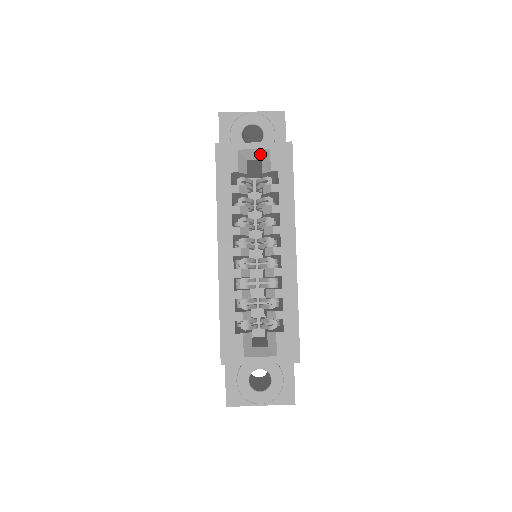
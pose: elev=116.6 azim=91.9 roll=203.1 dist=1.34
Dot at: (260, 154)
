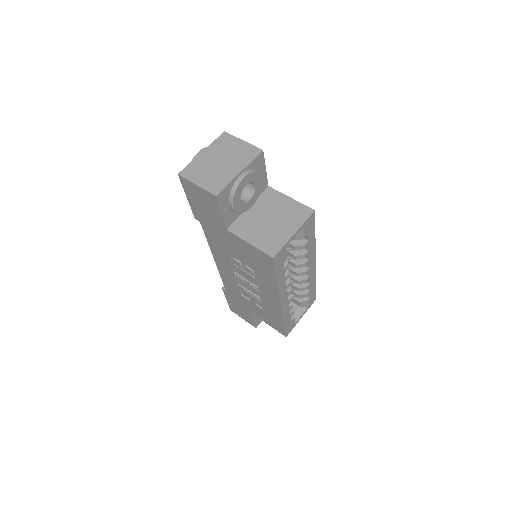
Dot at: occluded
